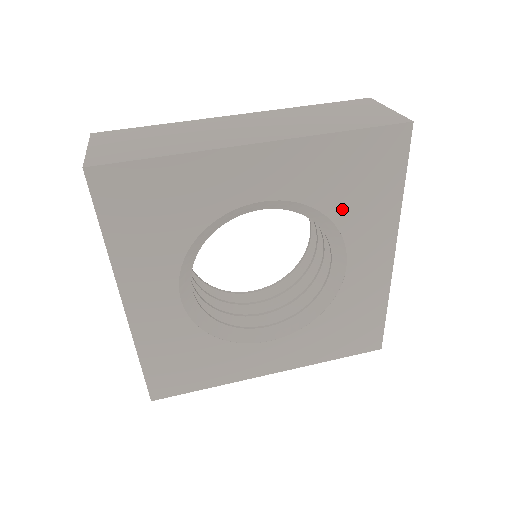
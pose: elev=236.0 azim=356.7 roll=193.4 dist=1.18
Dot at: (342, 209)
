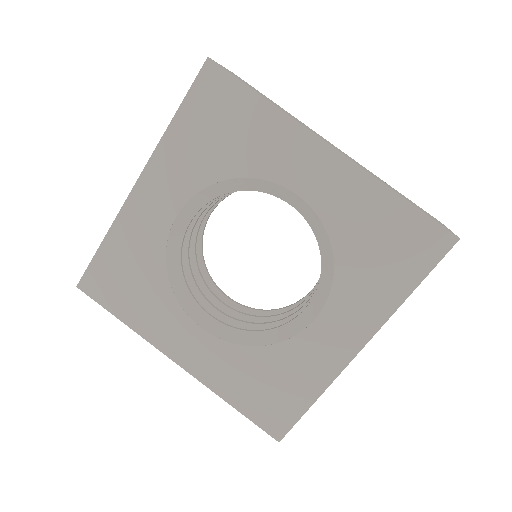
Dot at: (350, 262)
